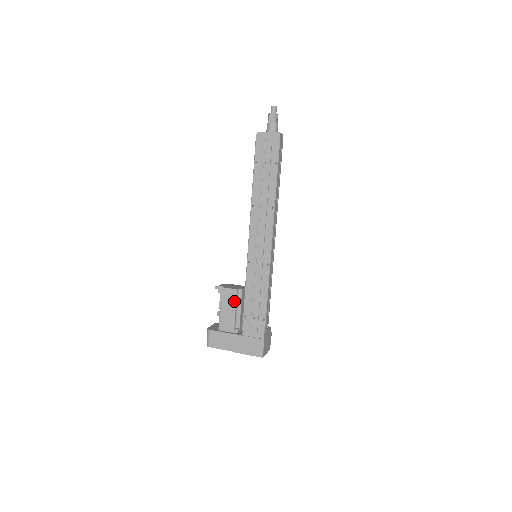
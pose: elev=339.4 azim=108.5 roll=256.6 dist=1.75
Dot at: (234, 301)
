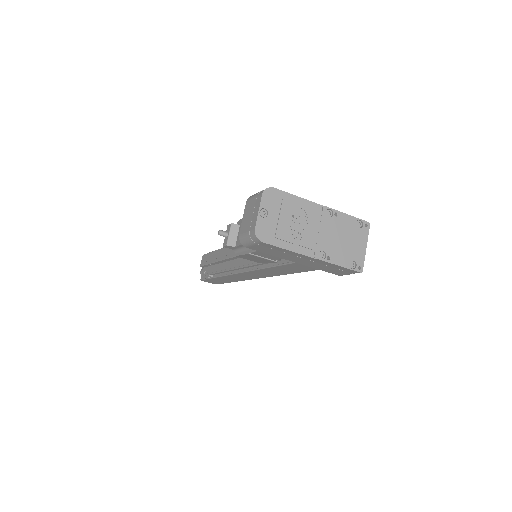
Dot at: occluded
